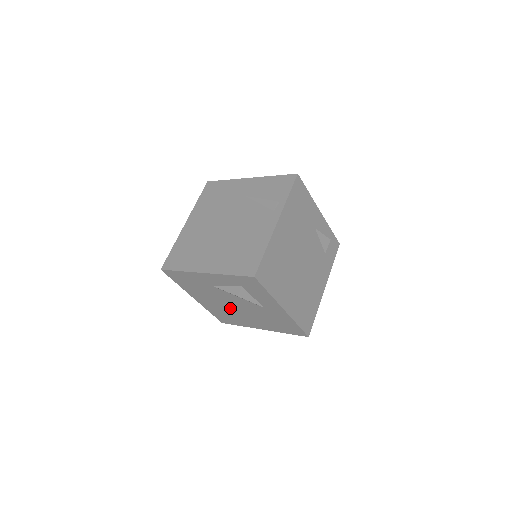
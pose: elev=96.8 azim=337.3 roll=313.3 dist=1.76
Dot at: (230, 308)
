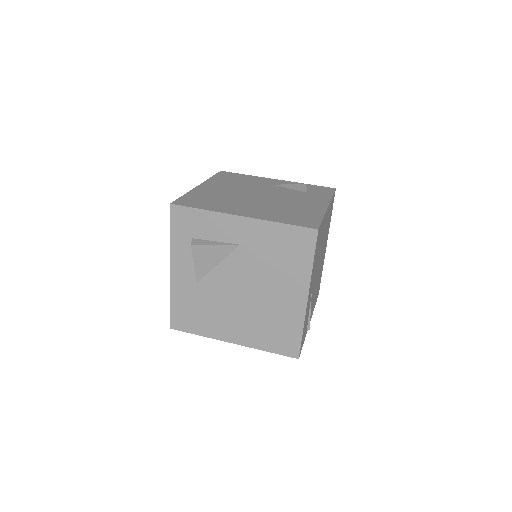
Dot at: (250, 304)
